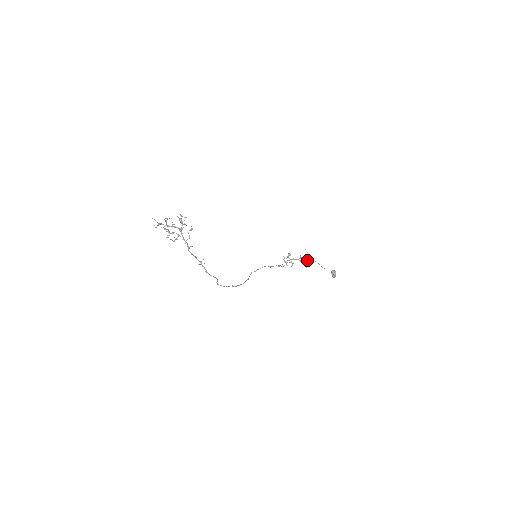
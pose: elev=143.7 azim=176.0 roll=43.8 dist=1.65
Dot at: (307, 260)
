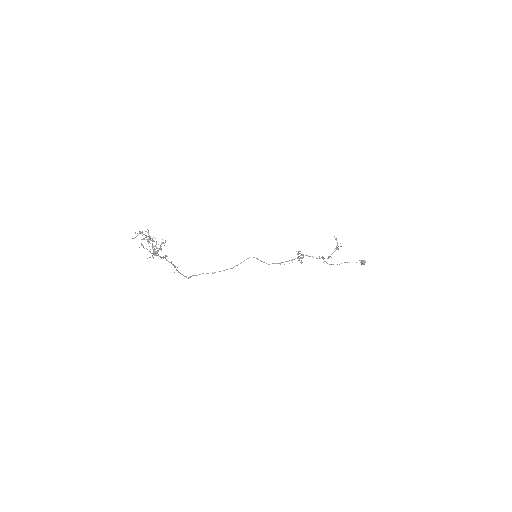
Dot at: (333, 252)
